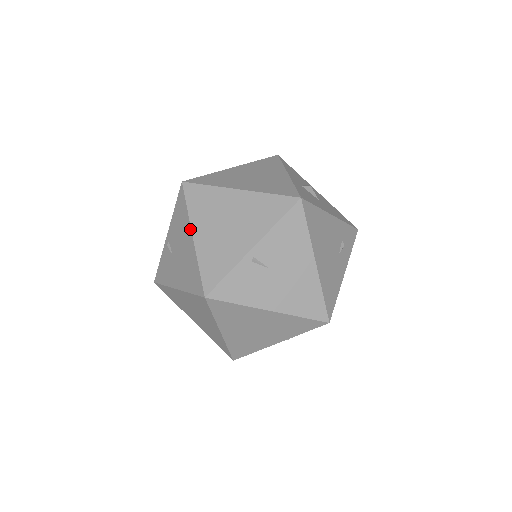
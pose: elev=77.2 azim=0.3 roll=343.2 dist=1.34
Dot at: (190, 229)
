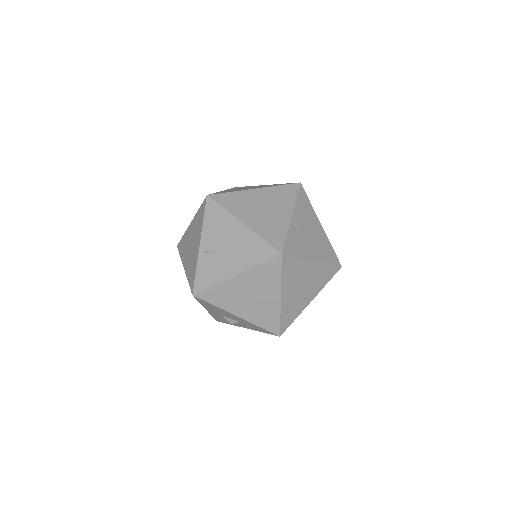
Dot at: (237, 220)
